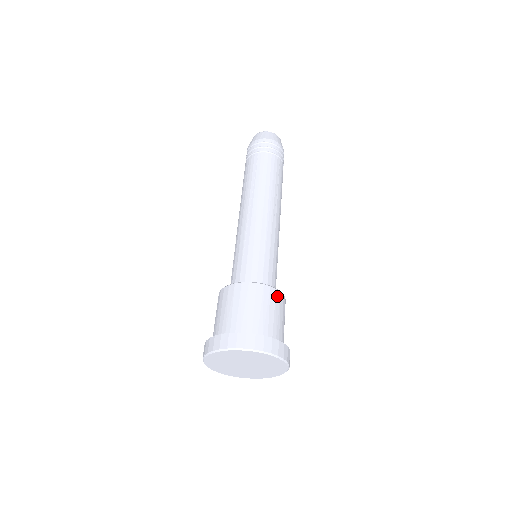
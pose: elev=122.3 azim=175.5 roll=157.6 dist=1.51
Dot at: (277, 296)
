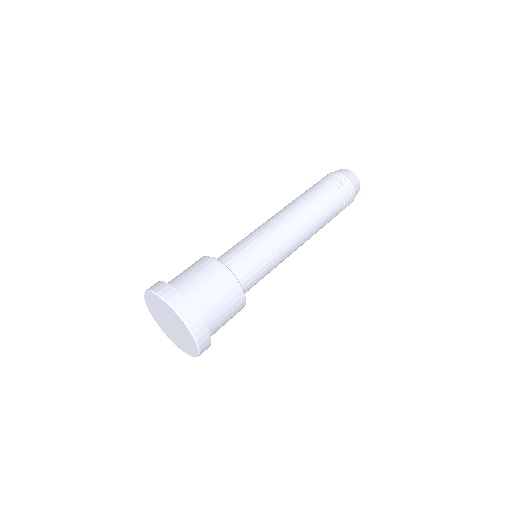
Dot at: (223, 272)
